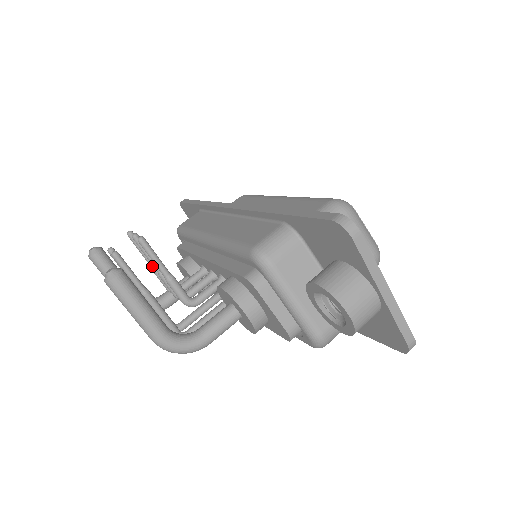
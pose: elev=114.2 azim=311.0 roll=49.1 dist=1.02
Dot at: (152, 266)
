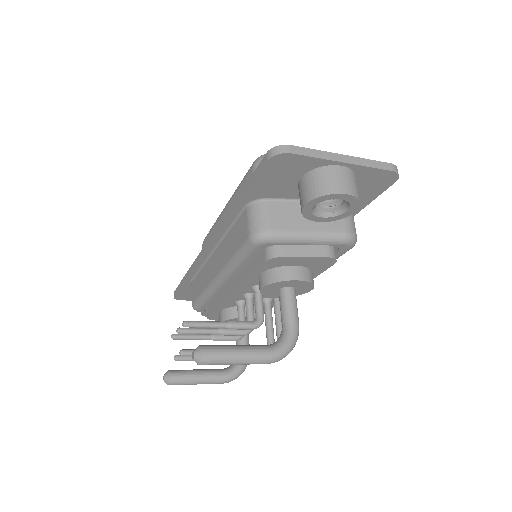
Dot at: (210, 338)
